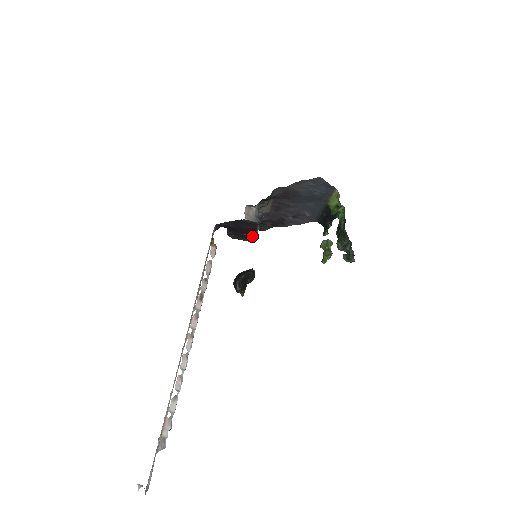
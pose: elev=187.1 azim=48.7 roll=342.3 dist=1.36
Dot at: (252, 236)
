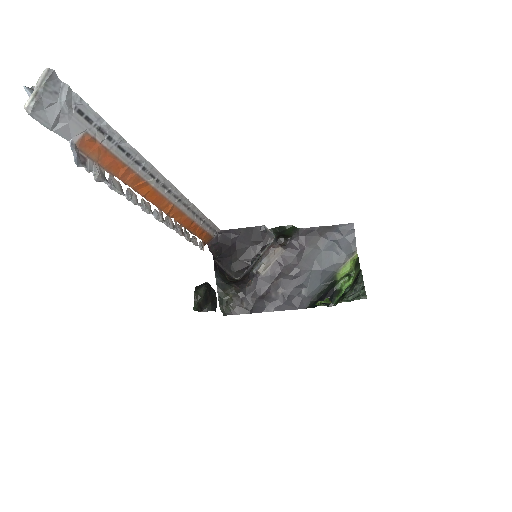
Dot at: (244, 267)
